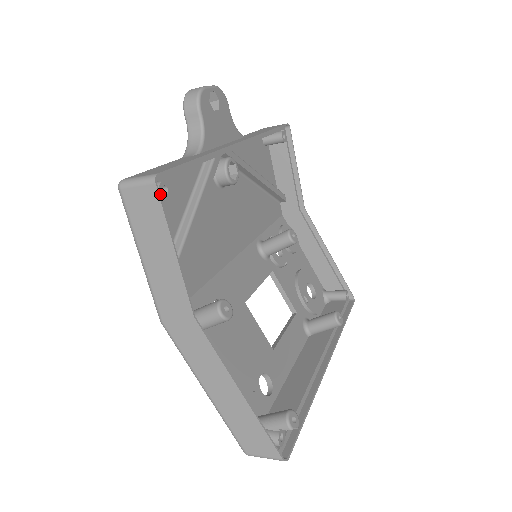
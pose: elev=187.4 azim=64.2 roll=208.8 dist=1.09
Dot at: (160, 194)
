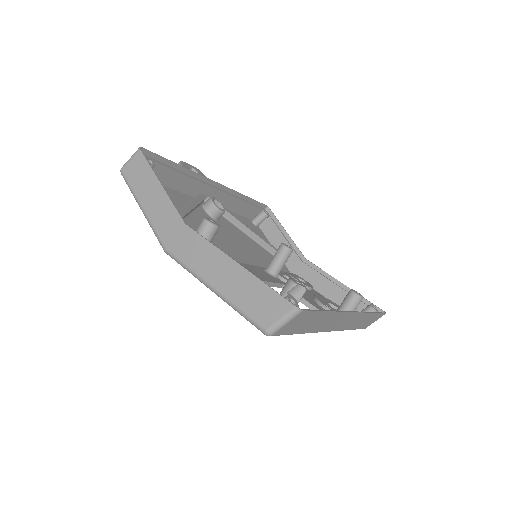
Dot at: occluded
